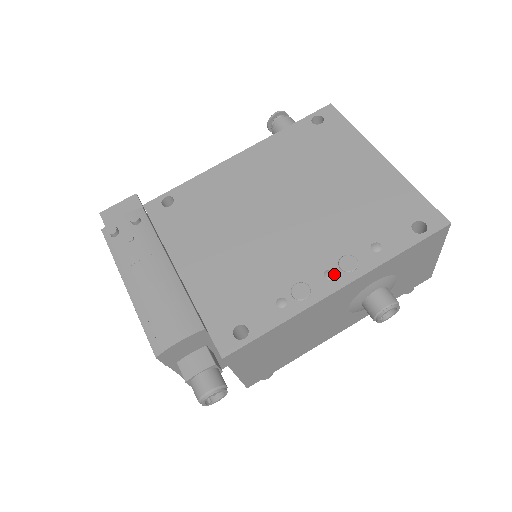
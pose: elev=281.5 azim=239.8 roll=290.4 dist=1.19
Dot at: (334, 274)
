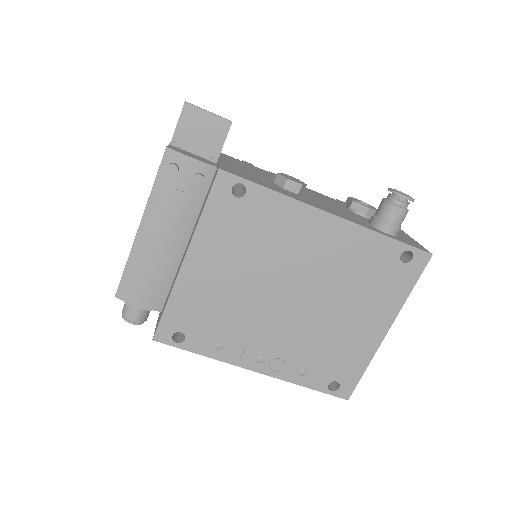
Dot at: (263, 362)
